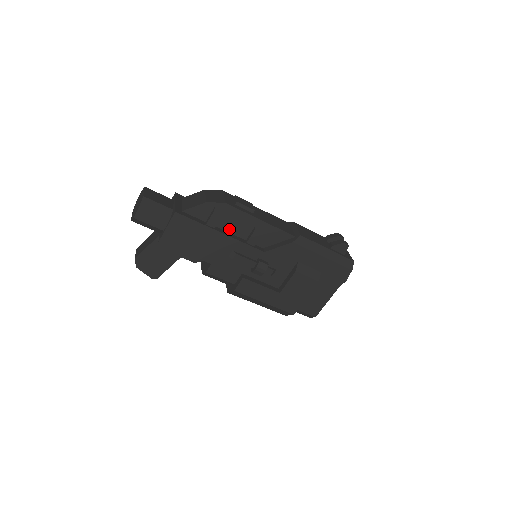
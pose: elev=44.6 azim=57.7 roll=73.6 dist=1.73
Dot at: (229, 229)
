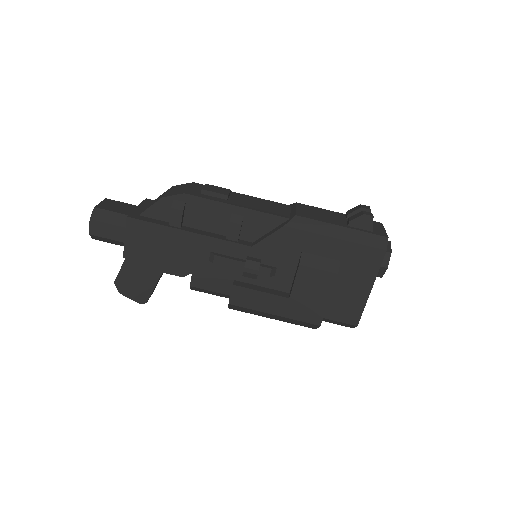
Dot at: (201, 226)
